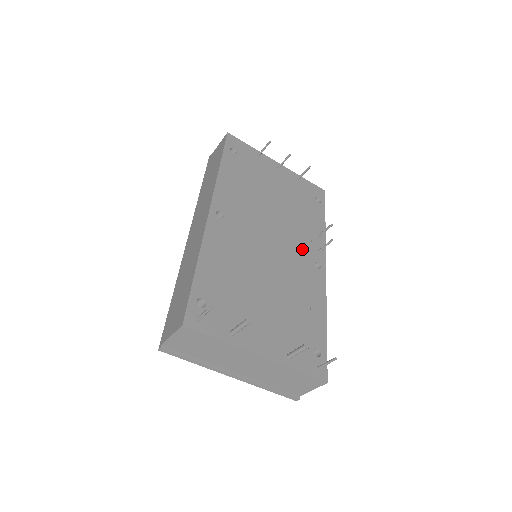
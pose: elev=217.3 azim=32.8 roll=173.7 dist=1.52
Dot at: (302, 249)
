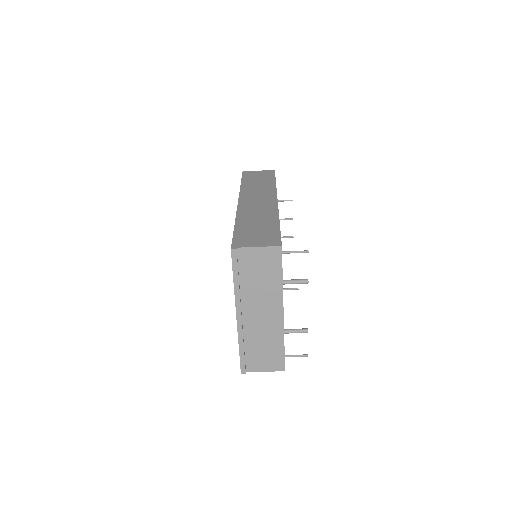
Dot at: occluded
